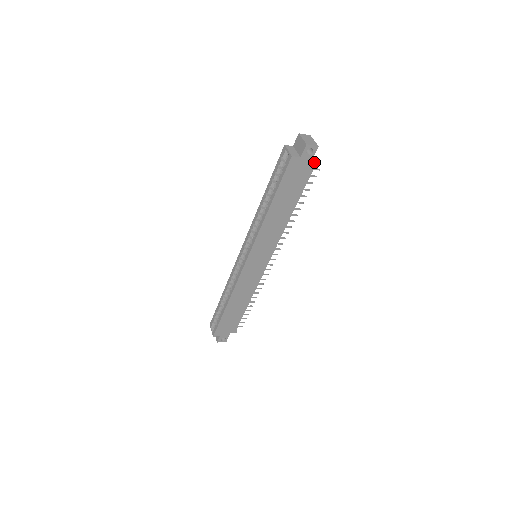
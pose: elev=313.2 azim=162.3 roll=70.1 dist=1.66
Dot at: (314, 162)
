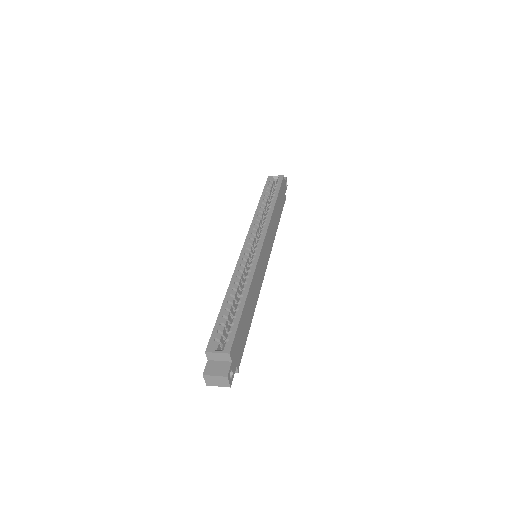
Dot at: occluded
